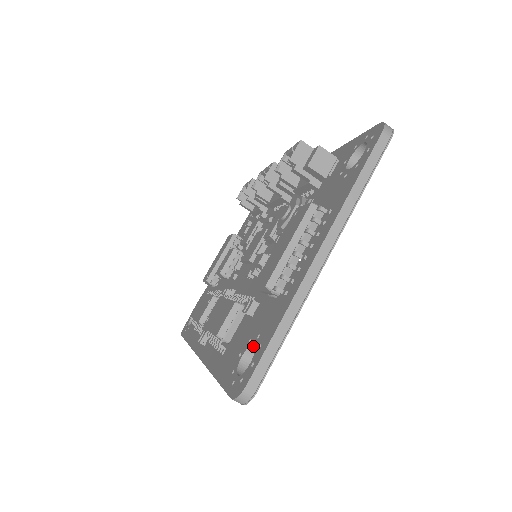
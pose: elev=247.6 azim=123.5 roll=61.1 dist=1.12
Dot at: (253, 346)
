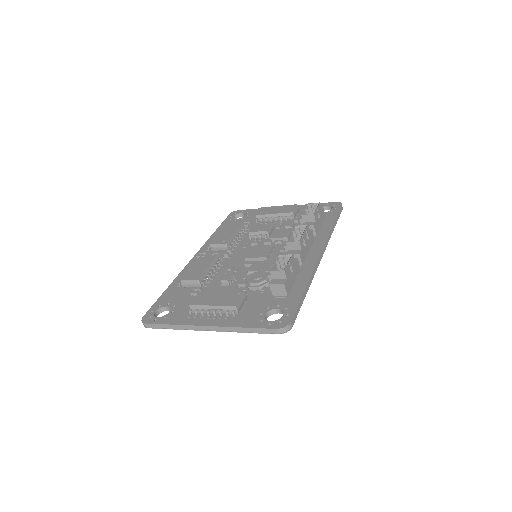
Dot at: (171, 310)
